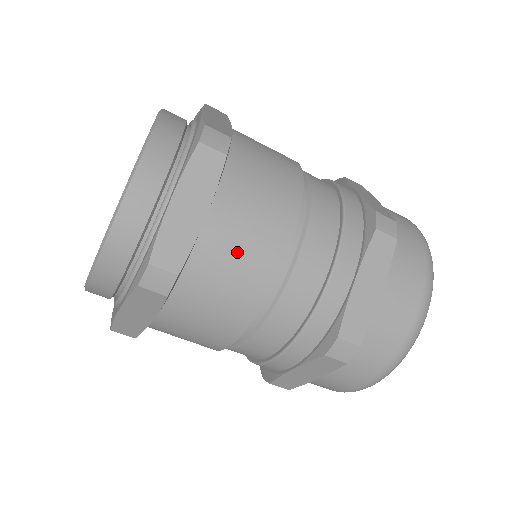
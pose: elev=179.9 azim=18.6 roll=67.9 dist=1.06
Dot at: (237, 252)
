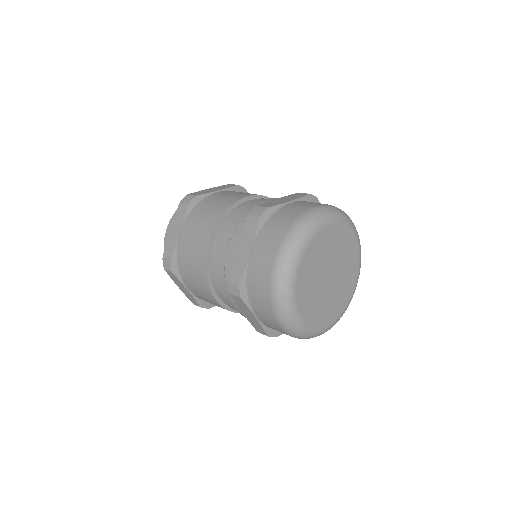
Dot at: (192, 246)
